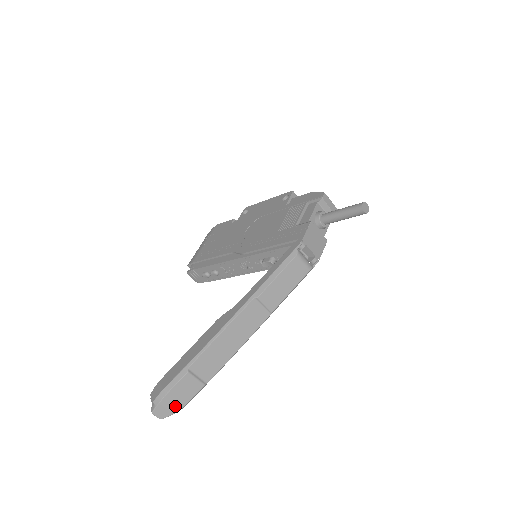
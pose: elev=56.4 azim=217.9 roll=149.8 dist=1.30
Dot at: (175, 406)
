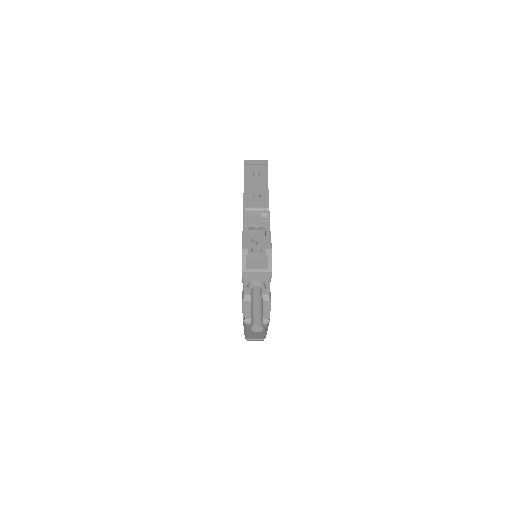
Dot at: occluded
